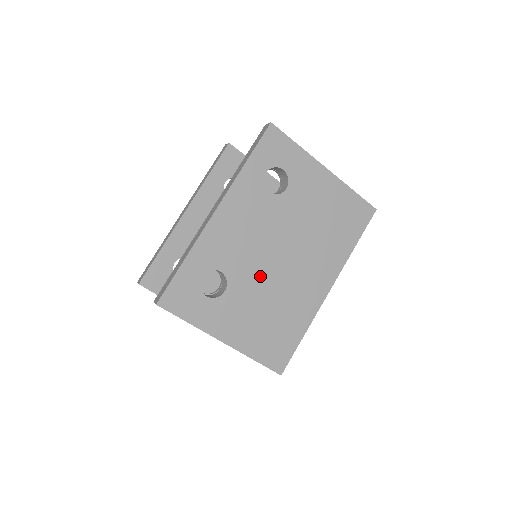
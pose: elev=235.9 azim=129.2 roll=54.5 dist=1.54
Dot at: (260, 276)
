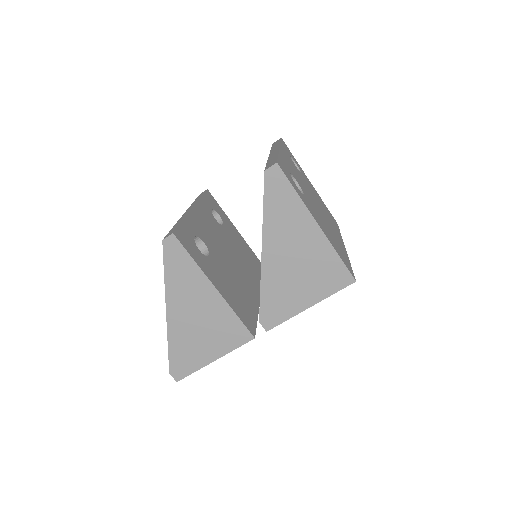
Dot at: (314, 204)
